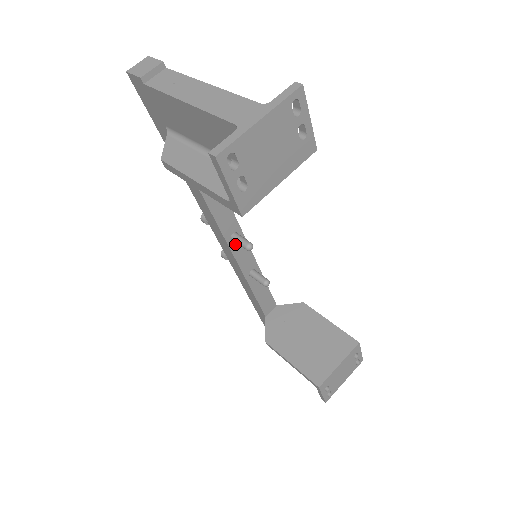
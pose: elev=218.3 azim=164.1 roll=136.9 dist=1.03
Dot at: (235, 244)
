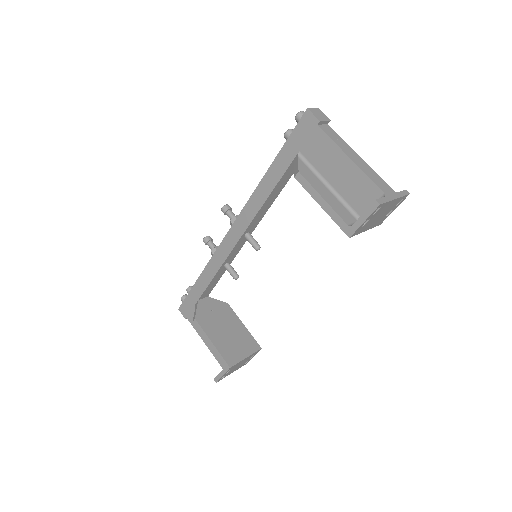
Dot at: (242, 240)
